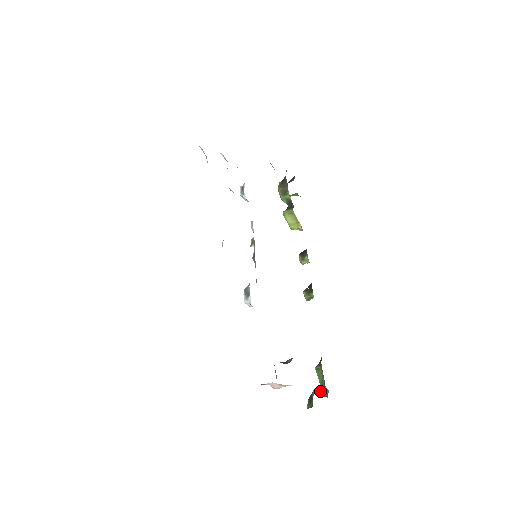
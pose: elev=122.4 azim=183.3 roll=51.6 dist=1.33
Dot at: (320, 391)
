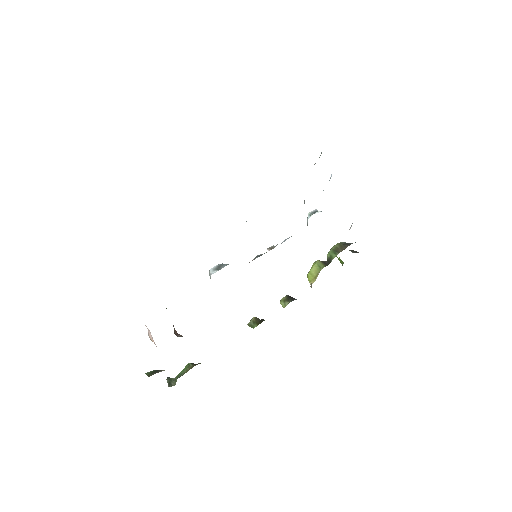
Dot at: (171, 378)
